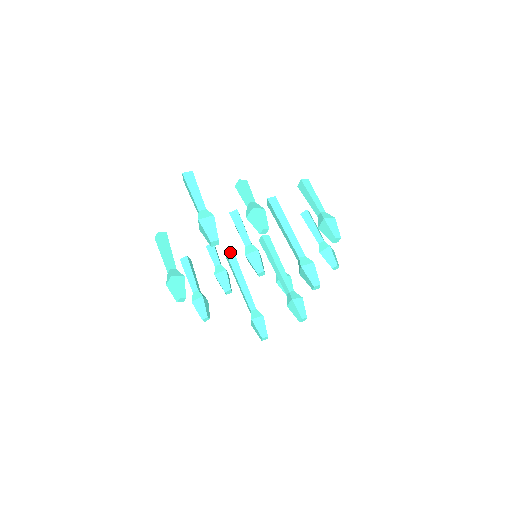
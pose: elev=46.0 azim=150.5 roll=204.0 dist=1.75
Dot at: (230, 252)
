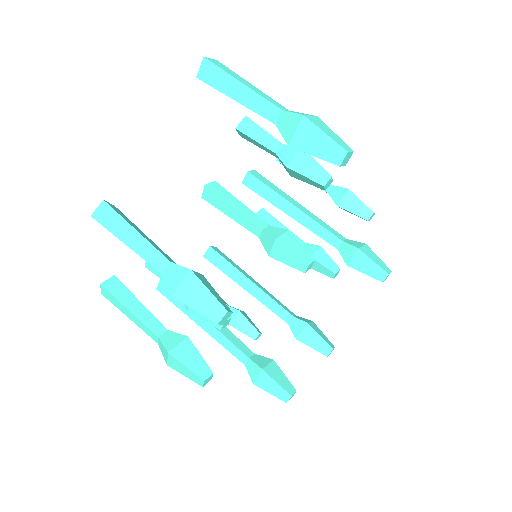
Dot at: occluded
